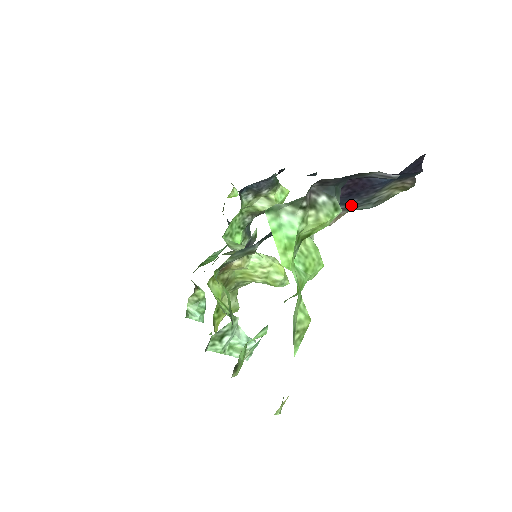
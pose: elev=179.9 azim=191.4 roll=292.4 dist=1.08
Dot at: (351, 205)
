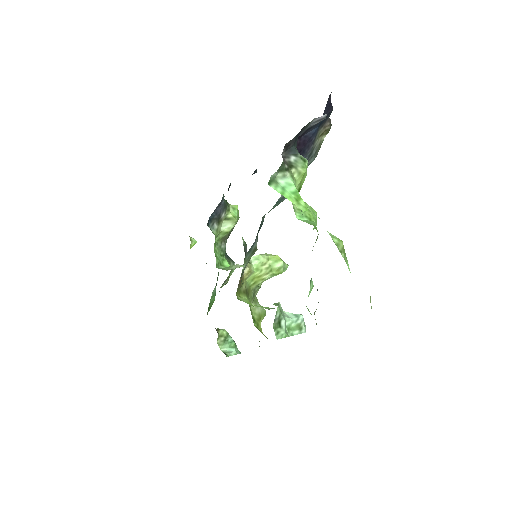
Dot at: occluded
